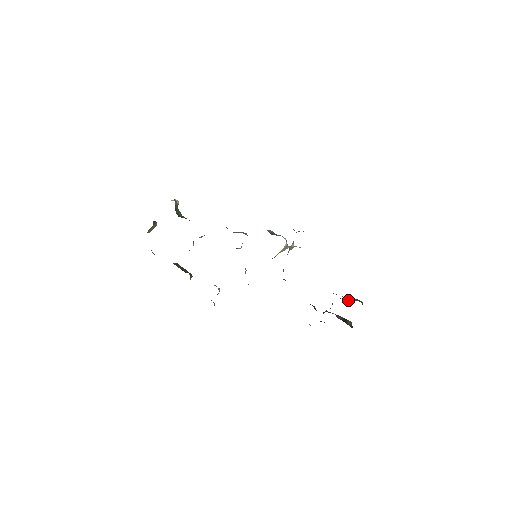
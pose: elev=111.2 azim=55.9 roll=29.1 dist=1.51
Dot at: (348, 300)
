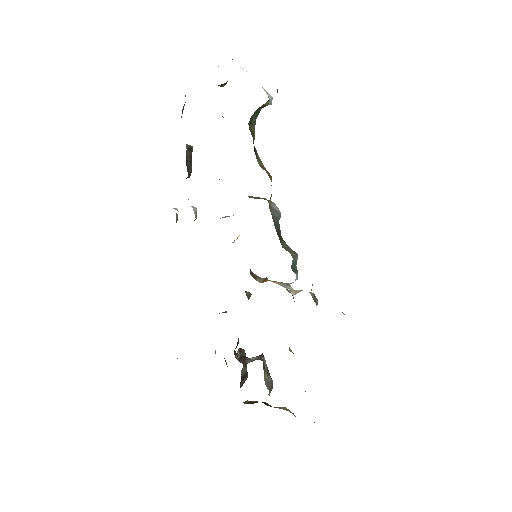
Dot at: (267, 370)
